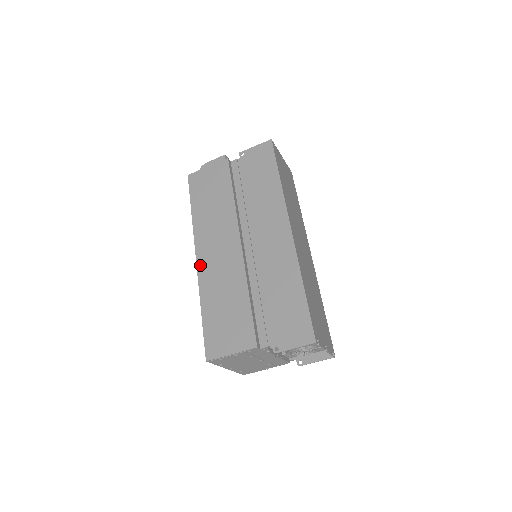
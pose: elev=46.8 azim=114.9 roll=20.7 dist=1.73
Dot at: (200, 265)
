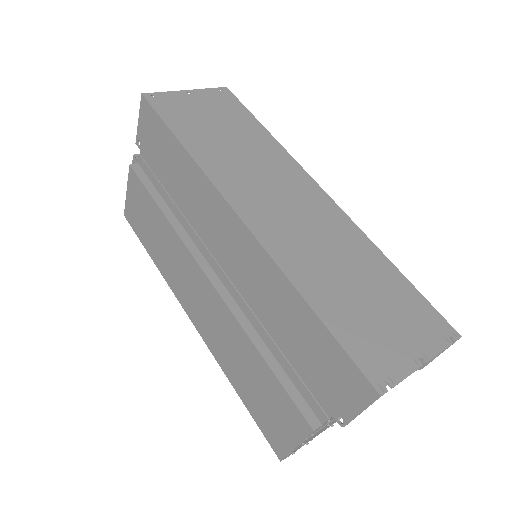
Dot at: (199, 329)
